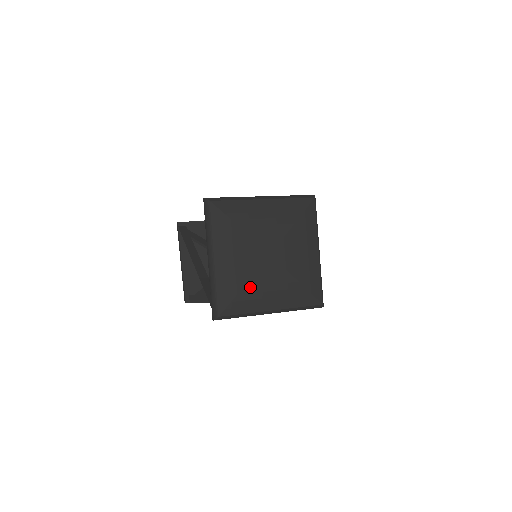
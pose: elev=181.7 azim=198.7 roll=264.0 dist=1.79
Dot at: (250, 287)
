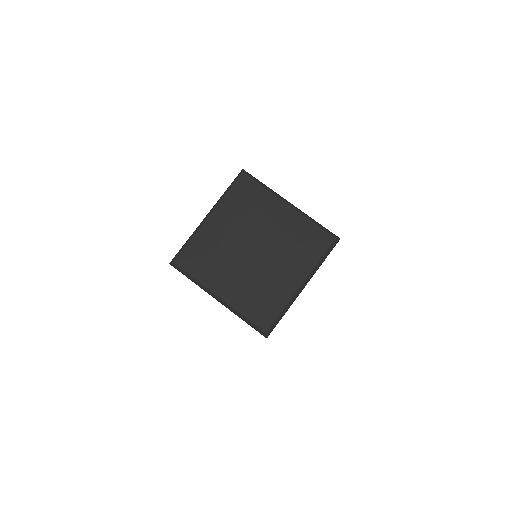
Dot at: (265, 288)
